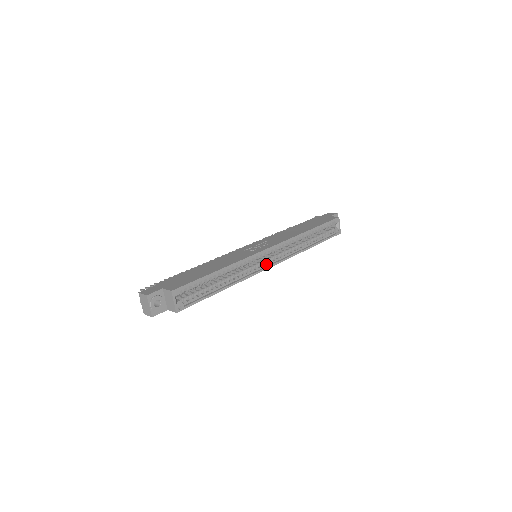
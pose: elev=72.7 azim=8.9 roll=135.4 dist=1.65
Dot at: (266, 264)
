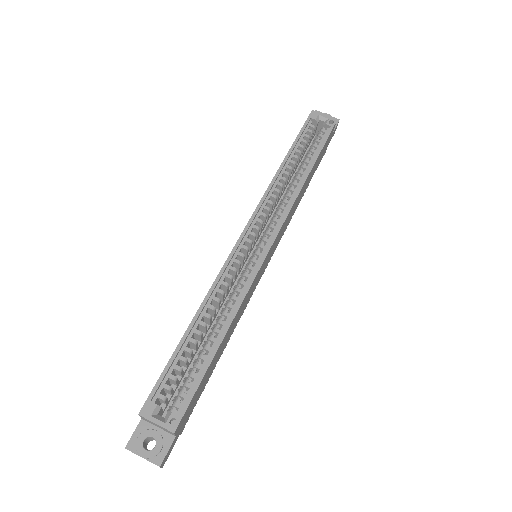
Dot at: (261, 252)
